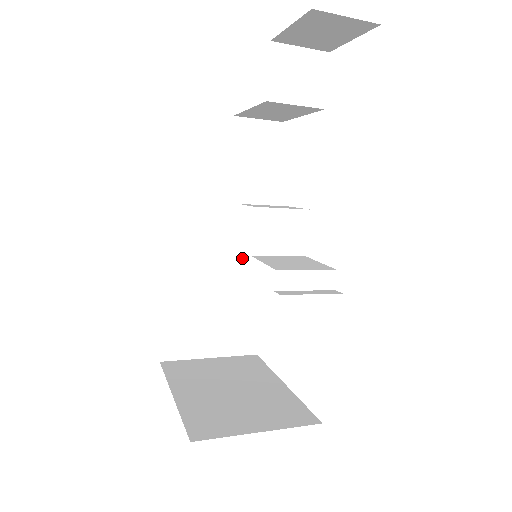
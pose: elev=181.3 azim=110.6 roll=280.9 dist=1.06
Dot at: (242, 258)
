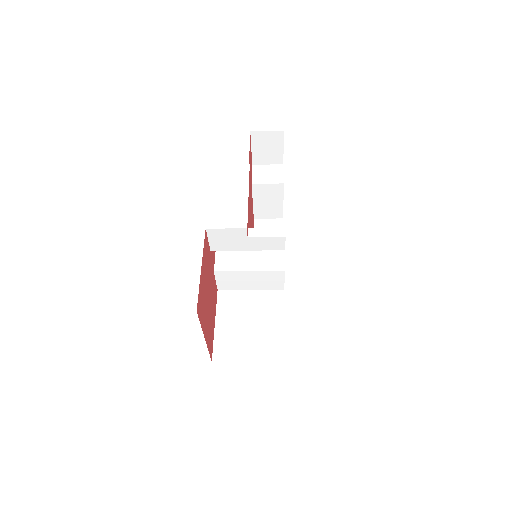
Dot at: (269, 297)
